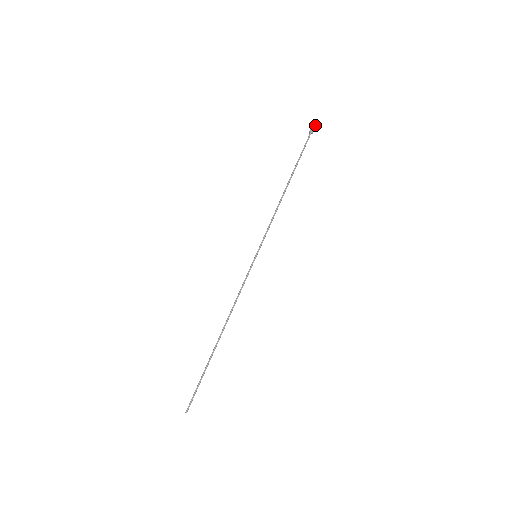
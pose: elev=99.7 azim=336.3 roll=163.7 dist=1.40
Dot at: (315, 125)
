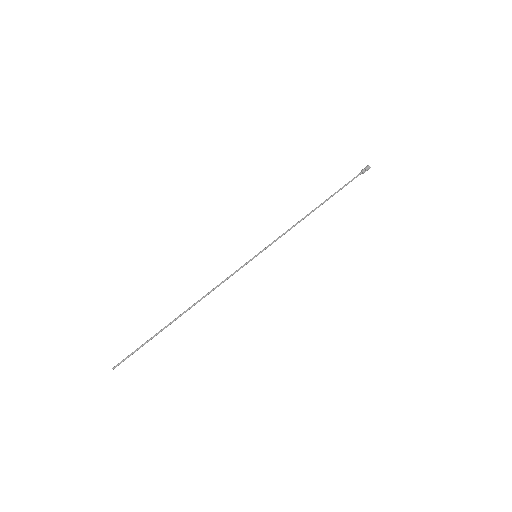
Dot at: (370, 167)
